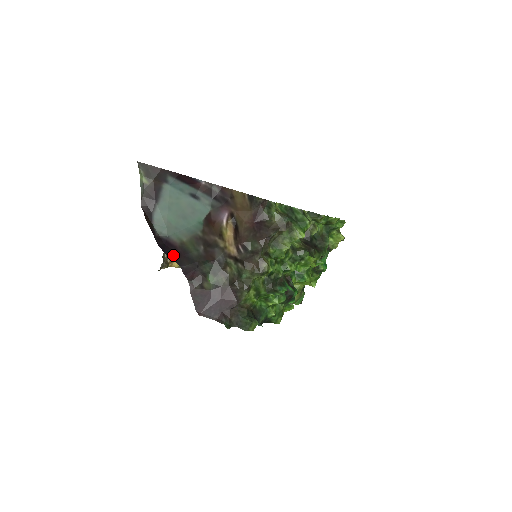
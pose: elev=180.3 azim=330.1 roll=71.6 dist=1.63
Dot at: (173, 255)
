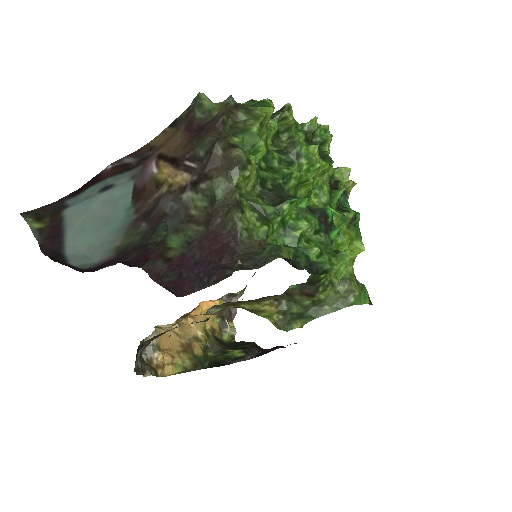
Dot at: (108, 266)
